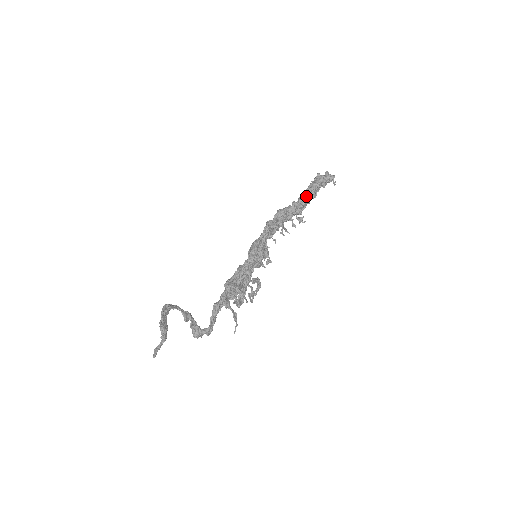
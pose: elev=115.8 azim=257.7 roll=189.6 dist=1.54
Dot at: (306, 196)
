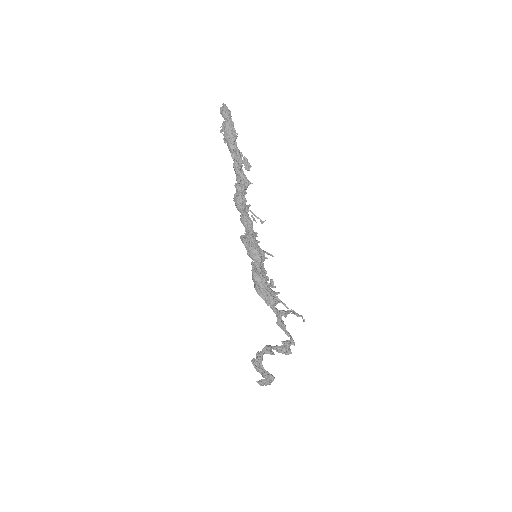
Dot at: occluded
